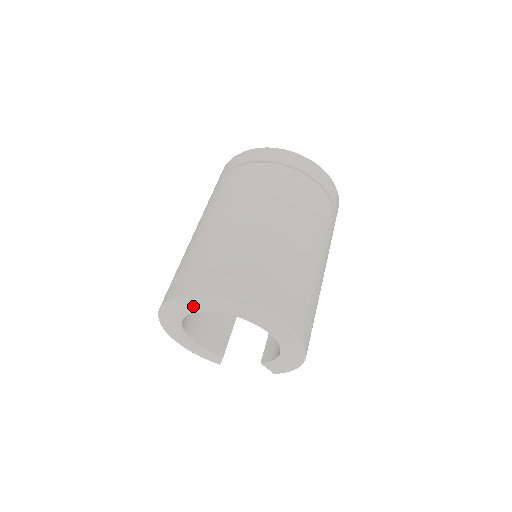
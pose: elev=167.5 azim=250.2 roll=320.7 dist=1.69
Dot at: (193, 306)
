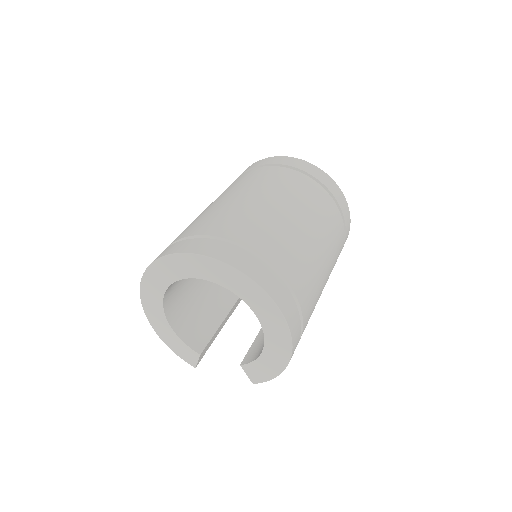
Dot at: (179, 270)
